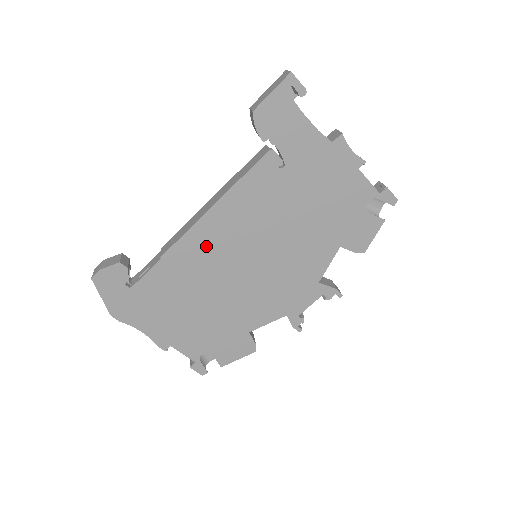
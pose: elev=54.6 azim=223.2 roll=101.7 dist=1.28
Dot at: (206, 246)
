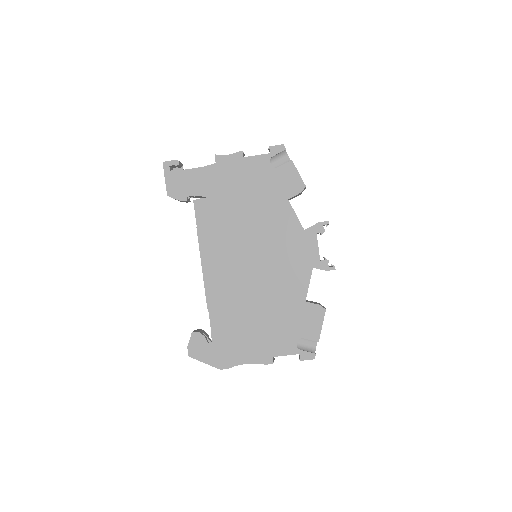
Dot at: (221, 278)
